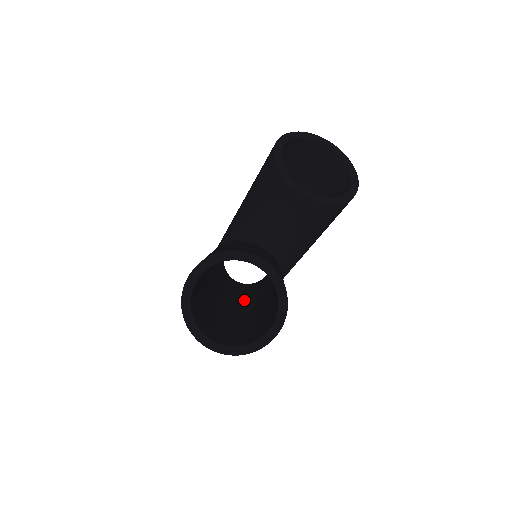
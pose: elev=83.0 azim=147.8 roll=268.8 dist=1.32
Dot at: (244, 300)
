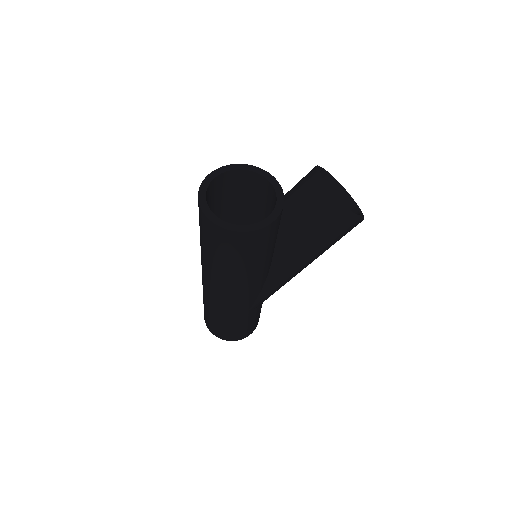
Dot at: occluded
